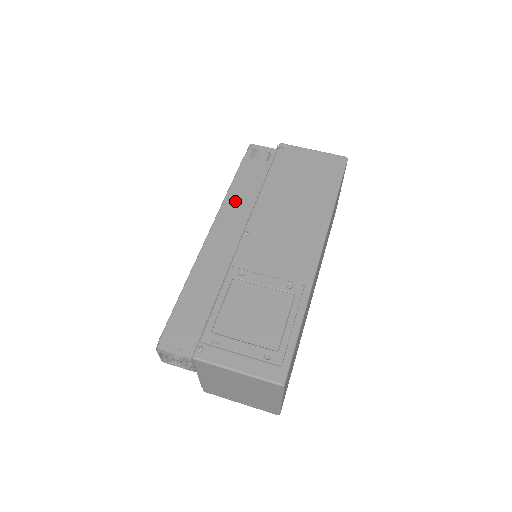
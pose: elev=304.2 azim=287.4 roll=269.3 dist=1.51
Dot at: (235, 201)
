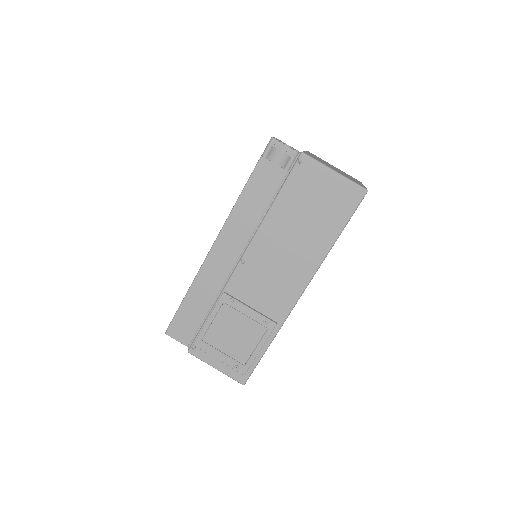
Dot at: (241, 215)
